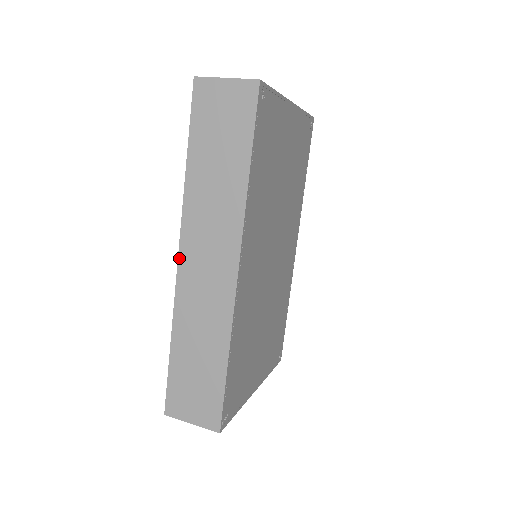
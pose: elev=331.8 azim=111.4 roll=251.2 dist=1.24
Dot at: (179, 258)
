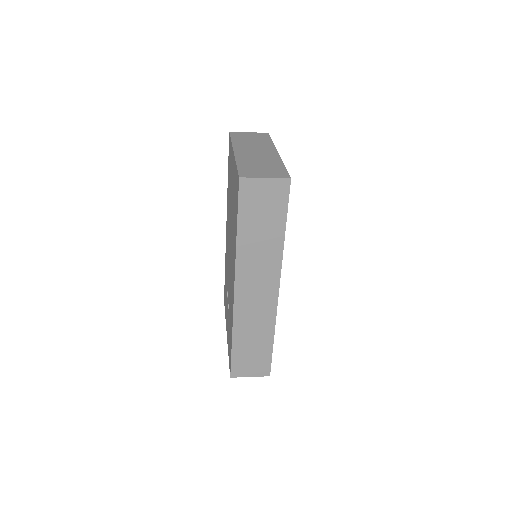
Dot at: (235, 291)
